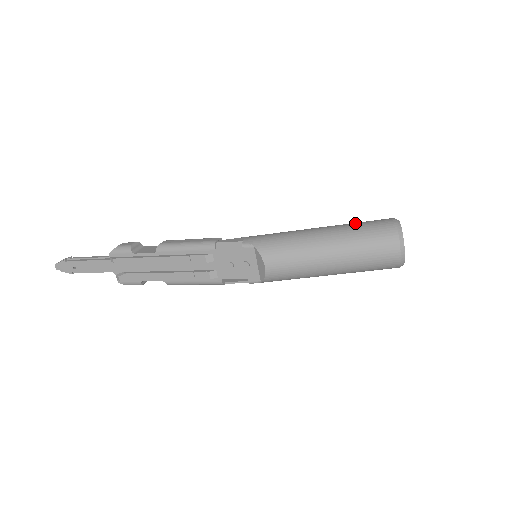
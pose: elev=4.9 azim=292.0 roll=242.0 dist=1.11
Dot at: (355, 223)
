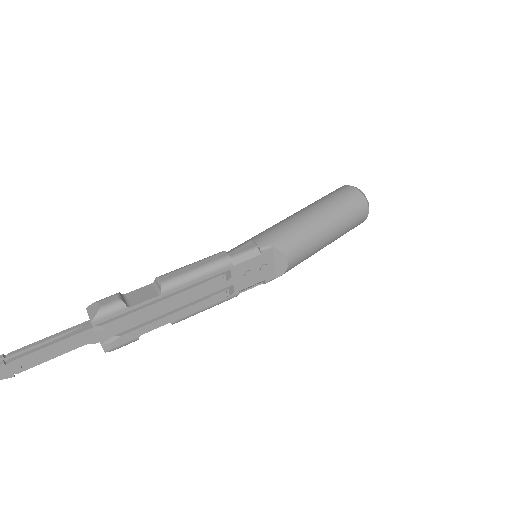
Dot at: (328, 198)
